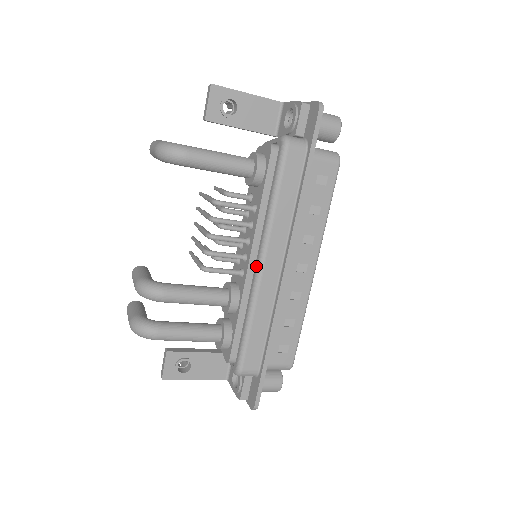
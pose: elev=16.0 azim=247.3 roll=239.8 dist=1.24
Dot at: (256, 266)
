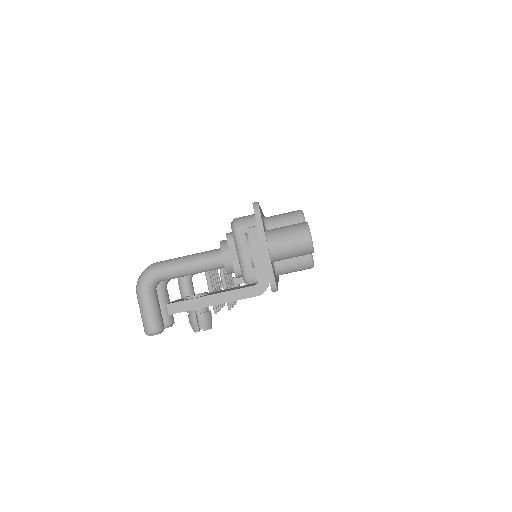
Dot at: occluded
